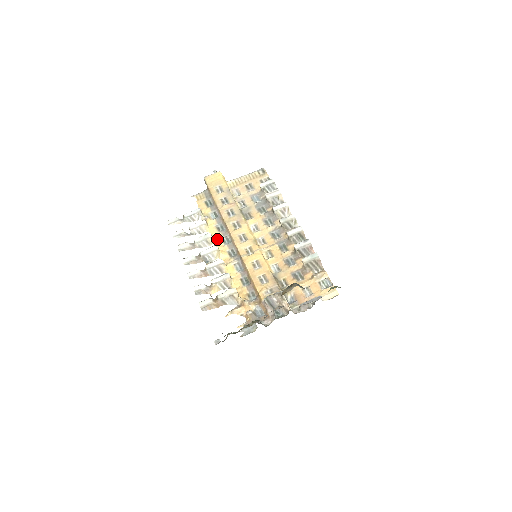
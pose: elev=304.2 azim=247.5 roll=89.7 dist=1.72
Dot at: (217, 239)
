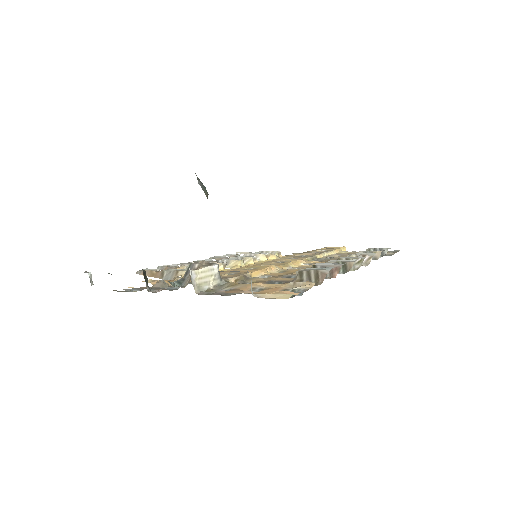
Dot at: (256, 263)
